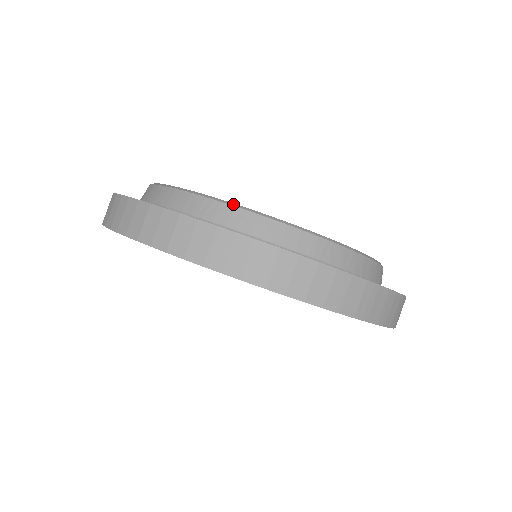
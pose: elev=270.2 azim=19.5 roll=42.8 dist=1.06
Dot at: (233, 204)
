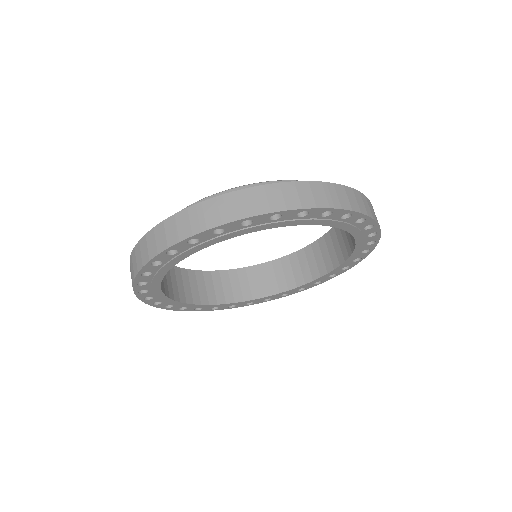
Dot at: occluded
